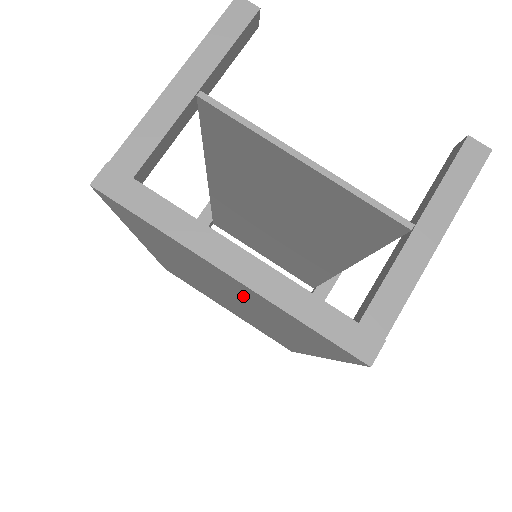
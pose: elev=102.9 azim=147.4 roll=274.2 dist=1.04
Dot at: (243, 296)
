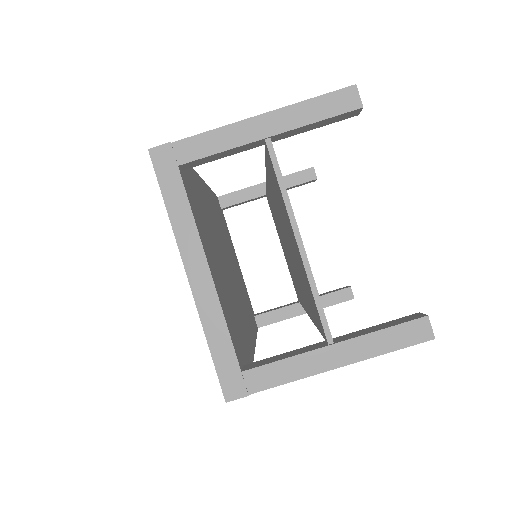
Dot at: occluded
